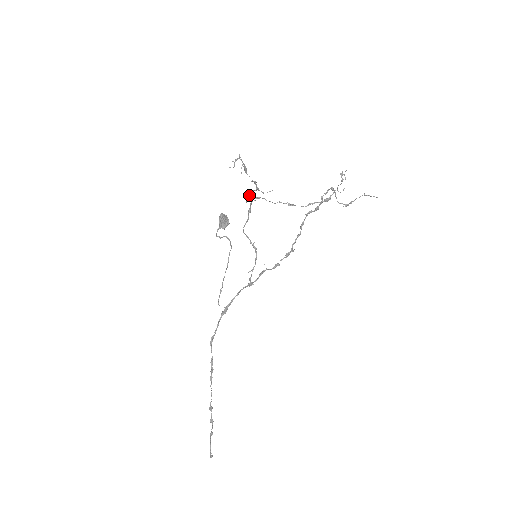
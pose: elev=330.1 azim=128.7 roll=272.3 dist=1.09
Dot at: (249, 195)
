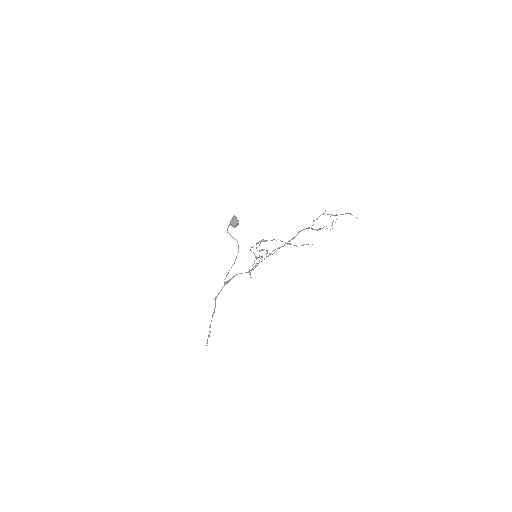
Dot at: (260, 251)
